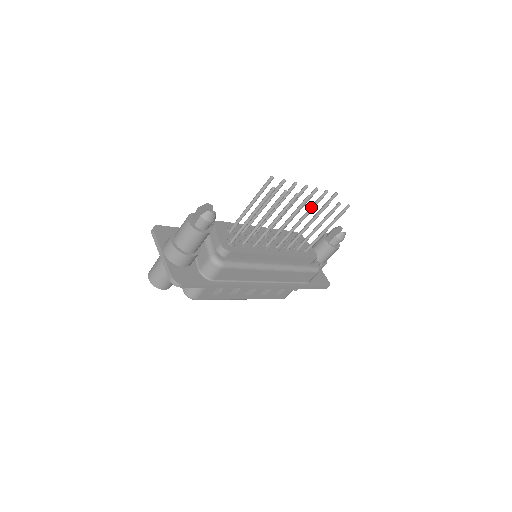
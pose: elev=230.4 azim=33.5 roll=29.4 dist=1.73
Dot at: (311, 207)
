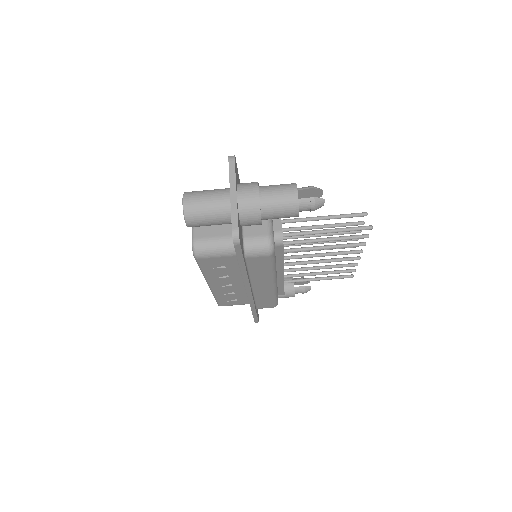
Dot at: (347, 258)
